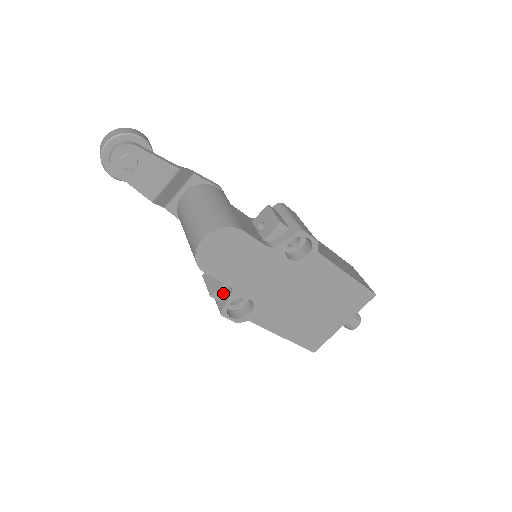
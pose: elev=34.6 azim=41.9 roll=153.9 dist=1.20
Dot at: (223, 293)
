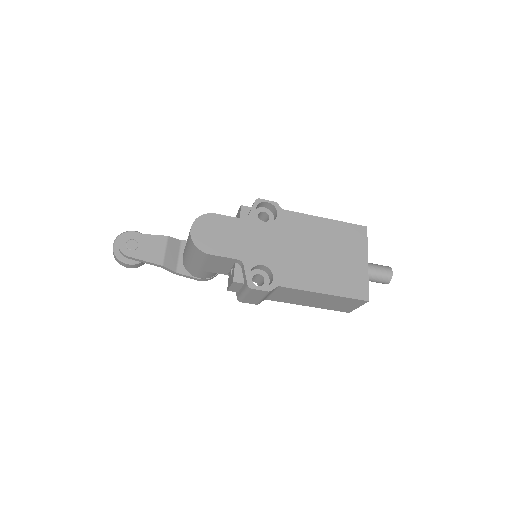
Dot at: (241, 275)
